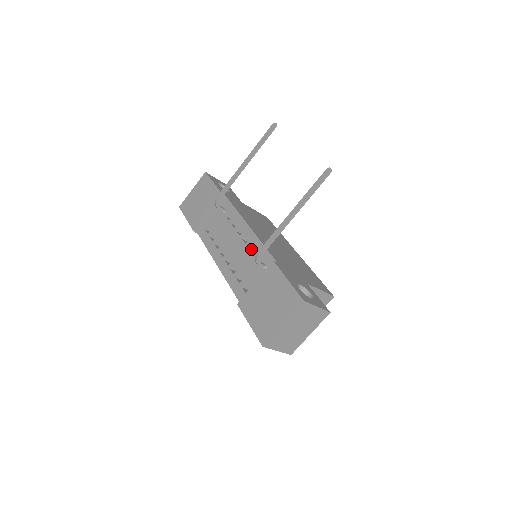
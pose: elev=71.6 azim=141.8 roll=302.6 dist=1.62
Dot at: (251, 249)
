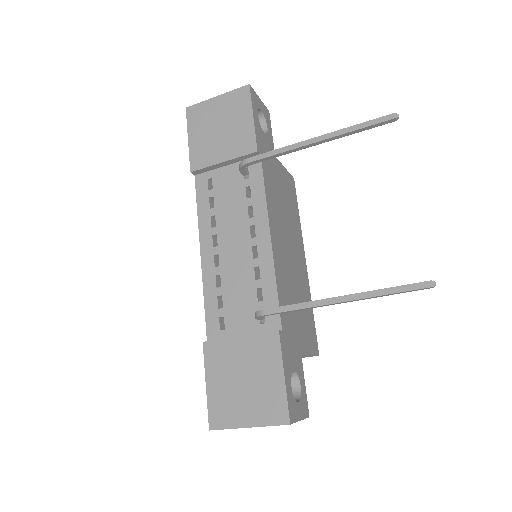
Dot at: (257, 270)
